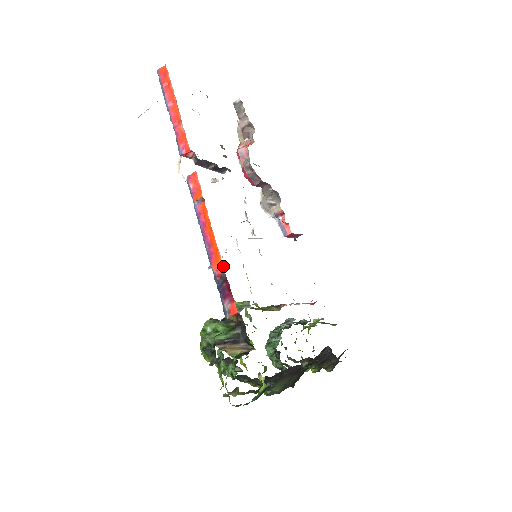
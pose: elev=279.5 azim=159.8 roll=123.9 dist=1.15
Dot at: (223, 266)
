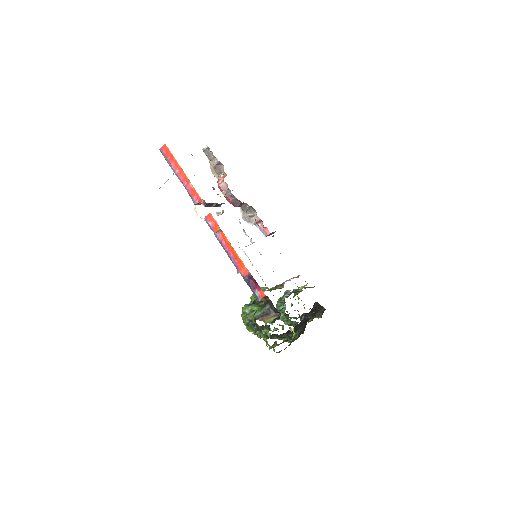
Dot at: (247, 269)
